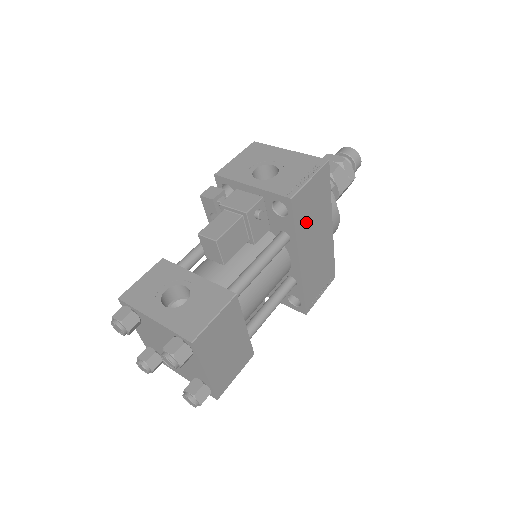
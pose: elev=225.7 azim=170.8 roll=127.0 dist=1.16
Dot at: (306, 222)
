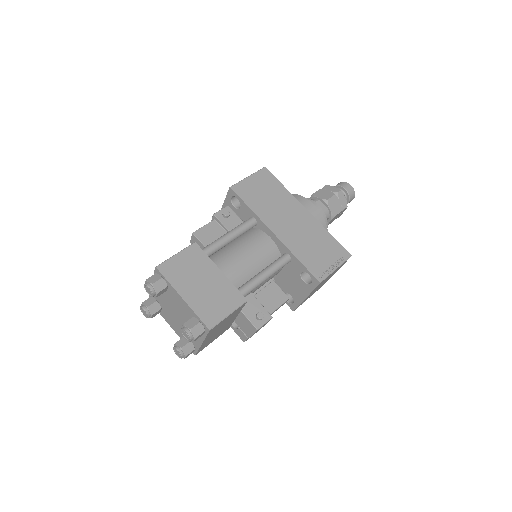
Dot at: (262, 204)
